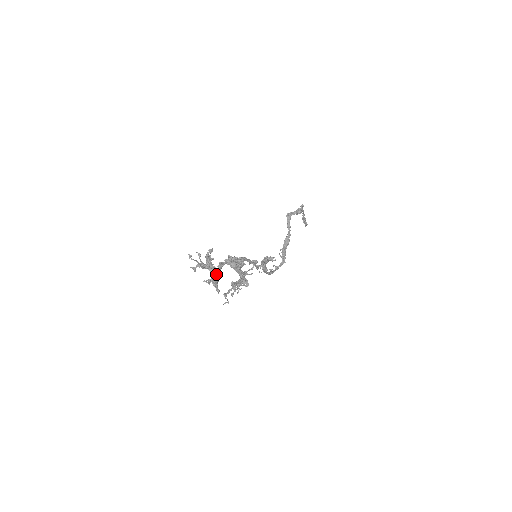
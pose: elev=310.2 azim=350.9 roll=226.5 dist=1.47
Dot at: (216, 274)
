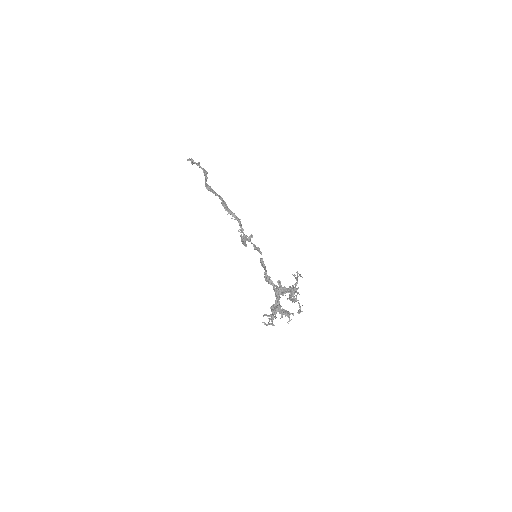
Dot at: (281, 309)
